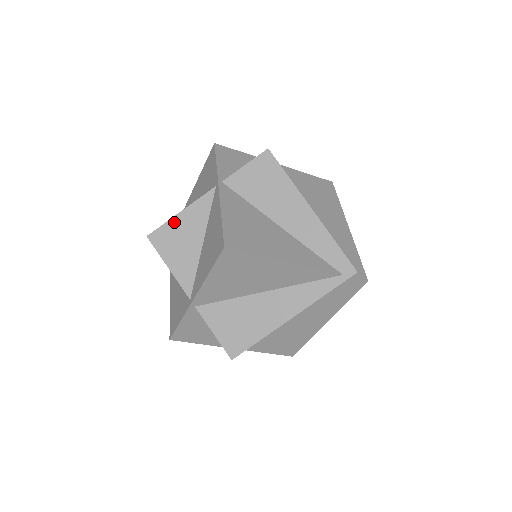
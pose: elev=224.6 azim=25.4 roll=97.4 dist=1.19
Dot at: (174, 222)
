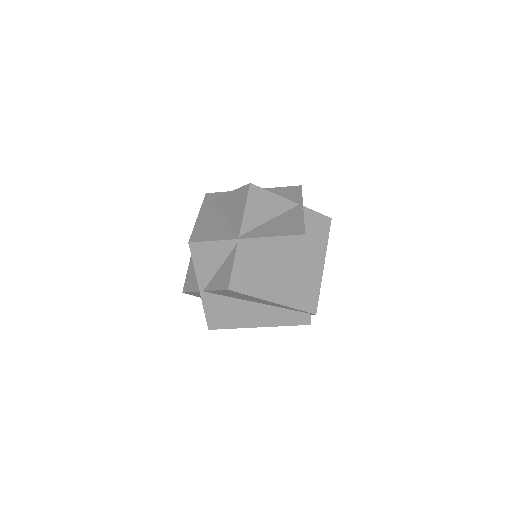
Dot at: (268, 194)
